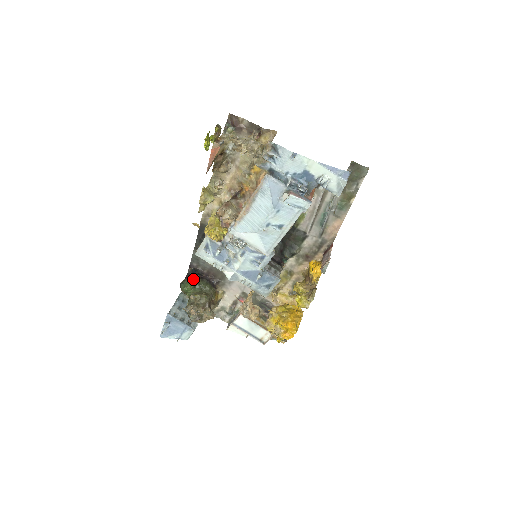
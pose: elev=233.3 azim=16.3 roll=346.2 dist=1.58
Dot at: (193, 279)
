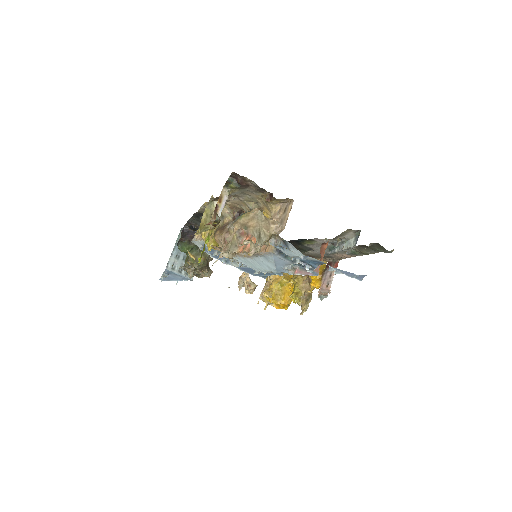
Dot at: (190, 240)
